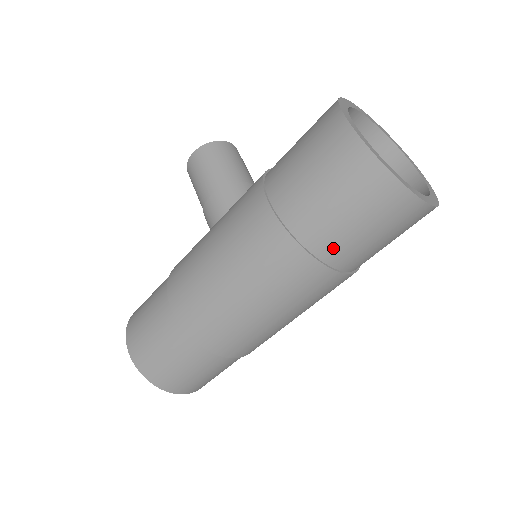
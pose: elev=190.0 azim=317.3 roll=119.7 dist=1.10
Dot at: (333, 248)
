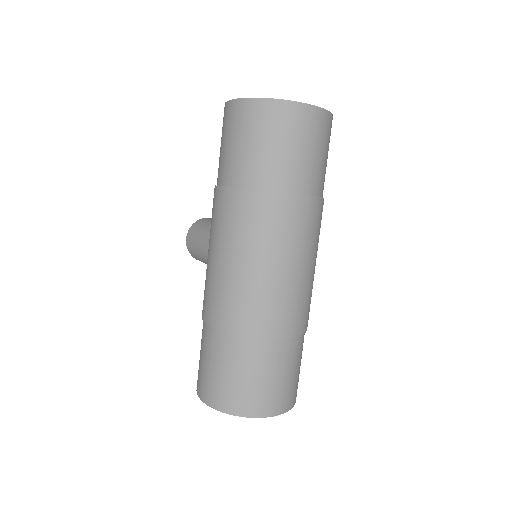
Dot at: (274, 175)
